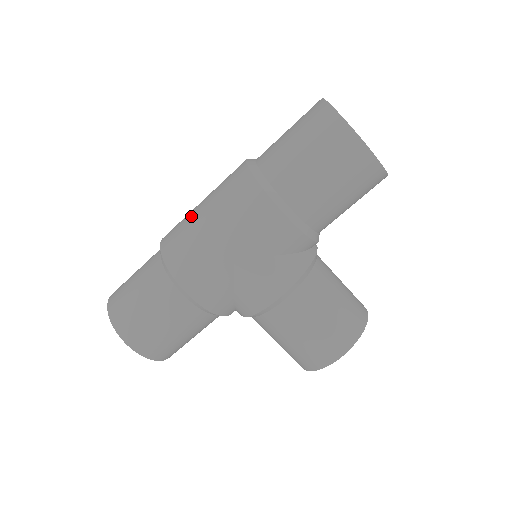
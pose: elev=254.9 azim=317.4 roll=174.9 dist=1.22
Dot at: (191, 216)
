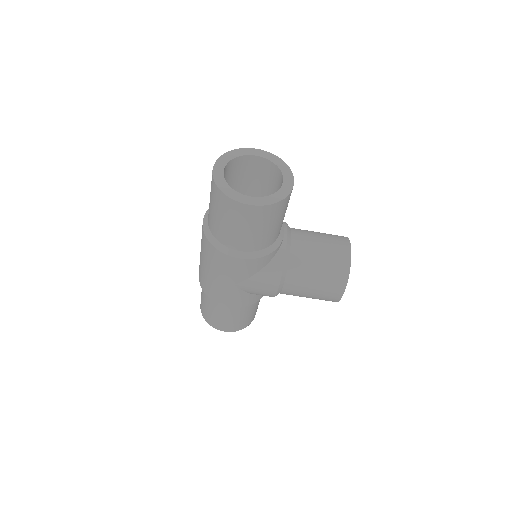
Dot at: (200, 264)
